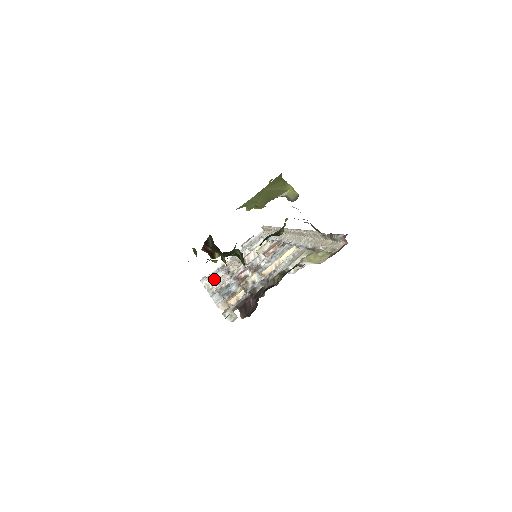
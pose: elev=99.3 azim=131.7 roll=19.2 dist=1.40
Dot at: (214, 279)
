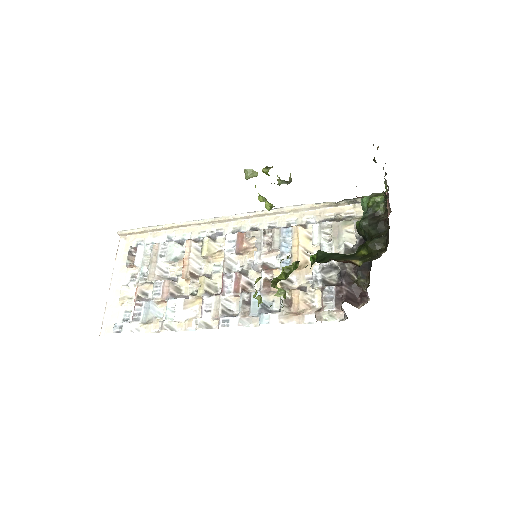
Dot at: (169, 314)
